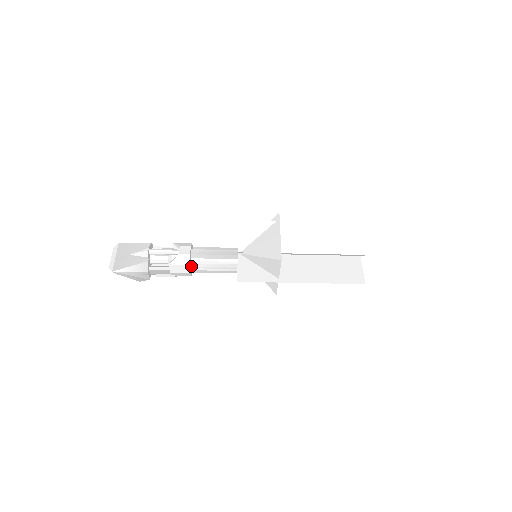
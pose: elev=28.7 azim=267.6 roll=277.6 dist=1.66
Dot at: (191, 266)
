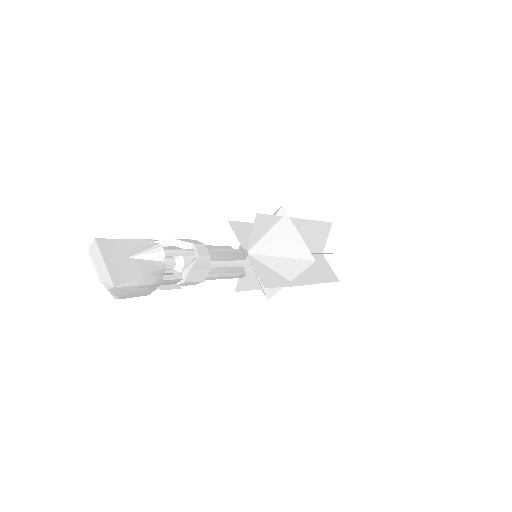
Dot at: occluded
